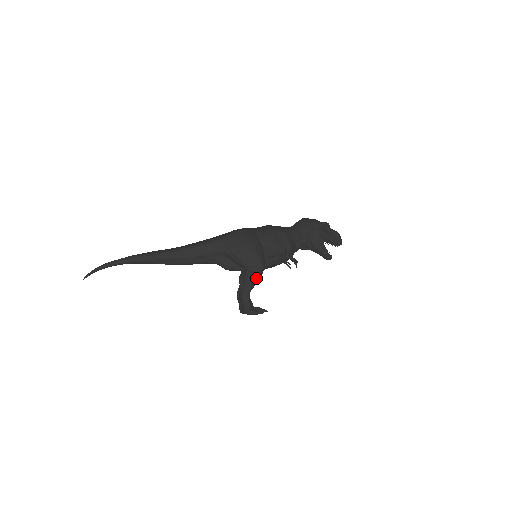
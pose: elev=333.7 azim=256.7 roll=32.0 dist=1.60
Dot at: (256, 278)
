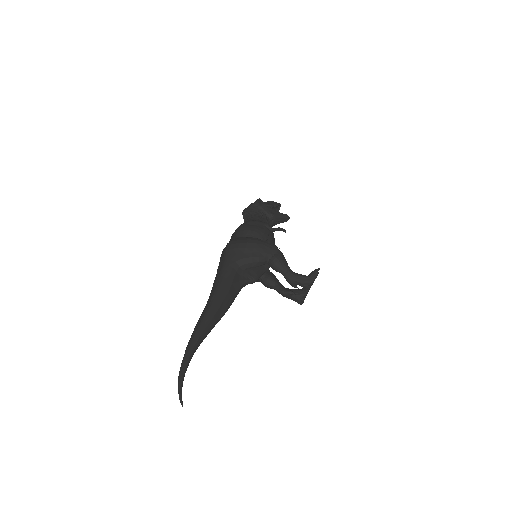
Dot at: (282, 256)
